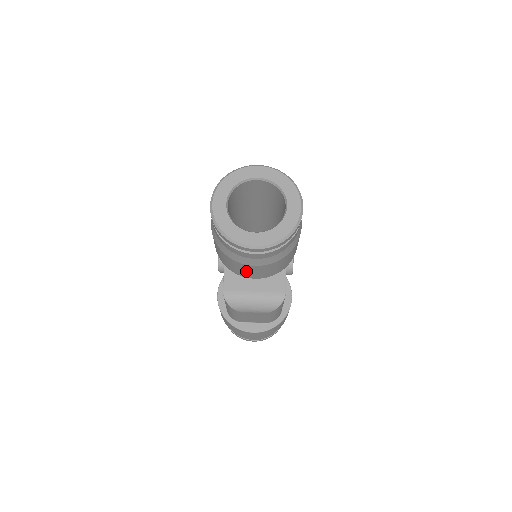
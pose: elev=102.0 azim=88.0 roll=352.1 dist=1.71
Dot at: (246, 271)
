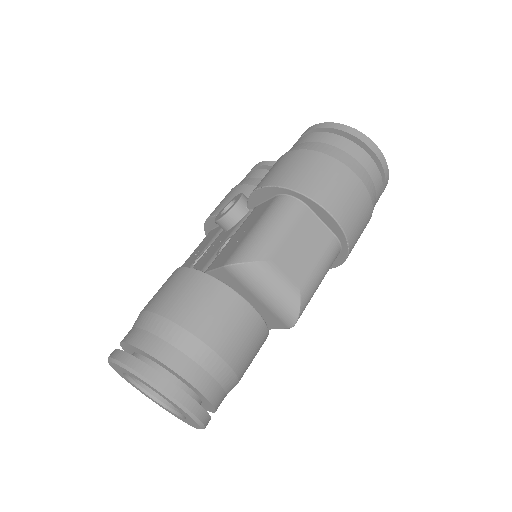
Dot at: occluded
